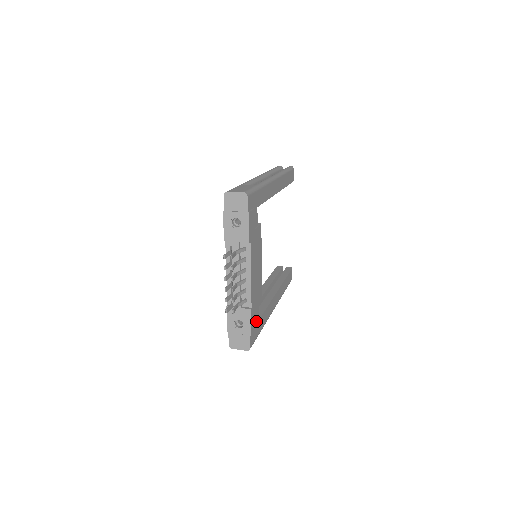
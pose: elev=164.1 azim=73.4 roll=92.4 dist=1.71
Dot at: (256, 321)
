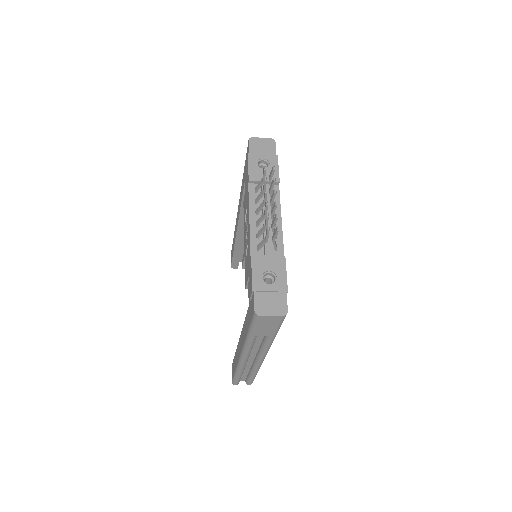
Dot at: occluded
